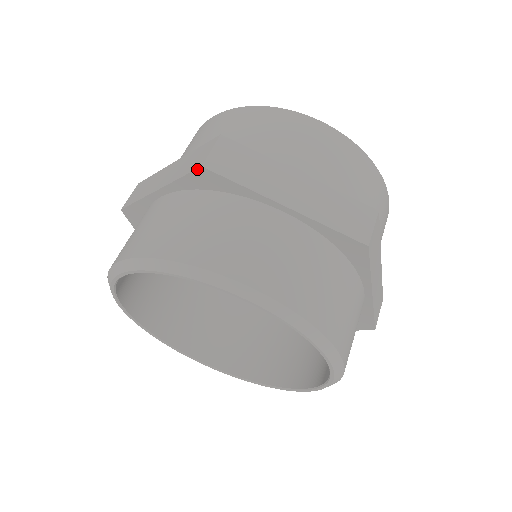
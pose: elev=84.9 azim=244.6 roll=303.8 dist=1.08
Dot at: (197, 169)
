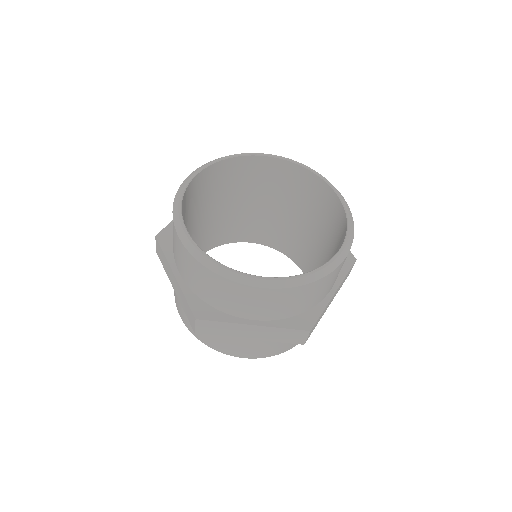
Dot at: (193, 329)
